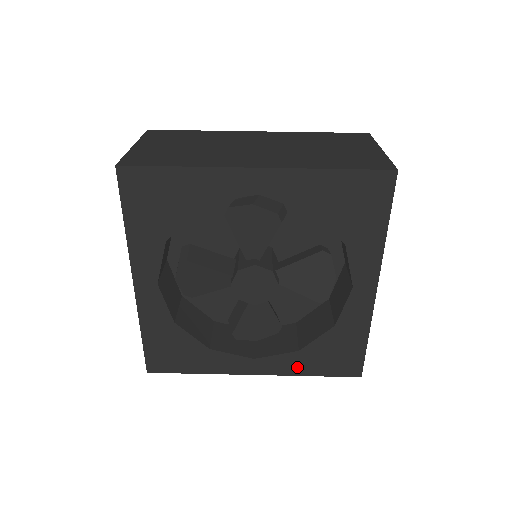
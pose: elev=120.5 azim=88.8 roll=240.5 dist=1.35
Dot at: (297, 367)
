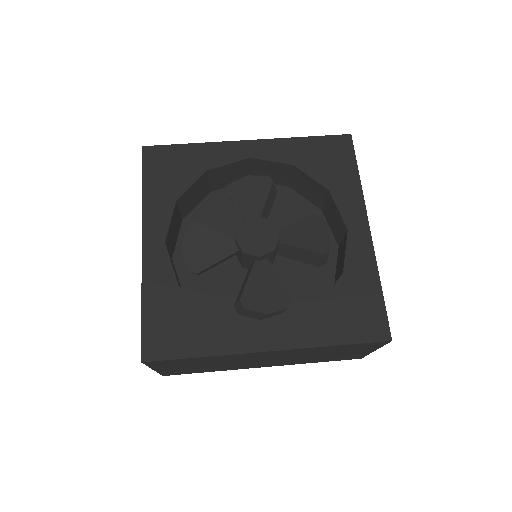
Dot at: (316, 334)
